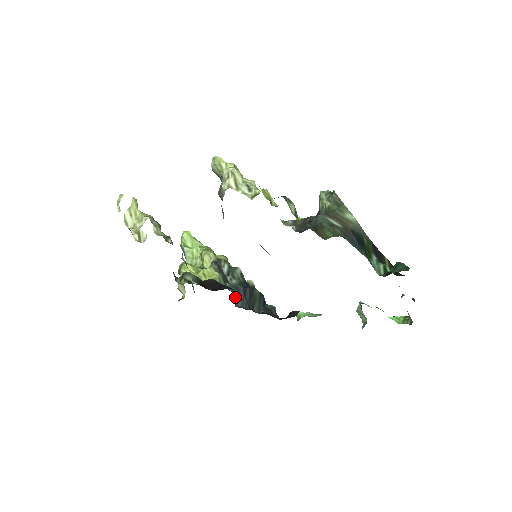
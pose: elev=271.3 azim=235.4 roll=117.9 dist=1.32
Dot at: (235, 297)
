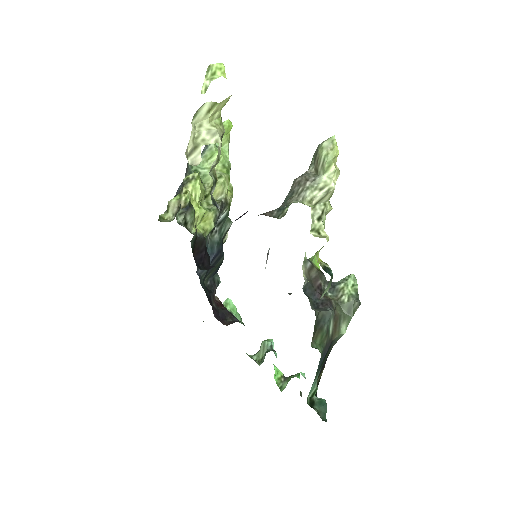
Dot at: occluded
